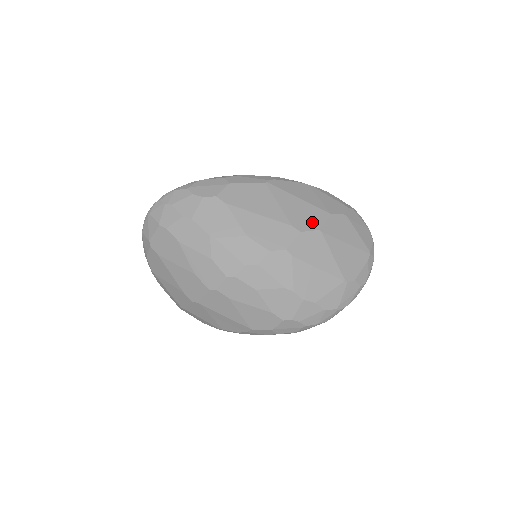
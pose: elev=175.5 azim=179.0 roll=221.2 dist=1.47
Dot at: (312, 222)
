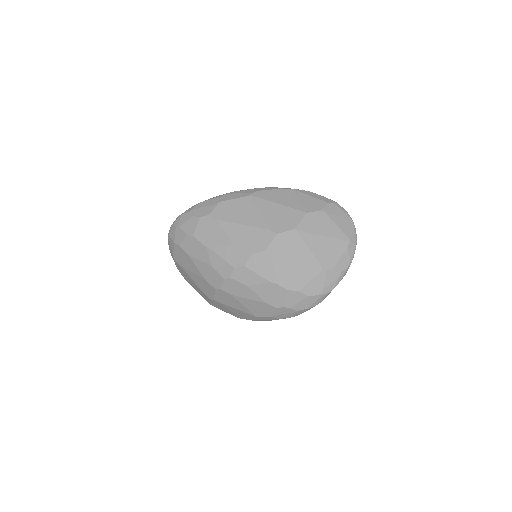
Dot at: (288, 223)
